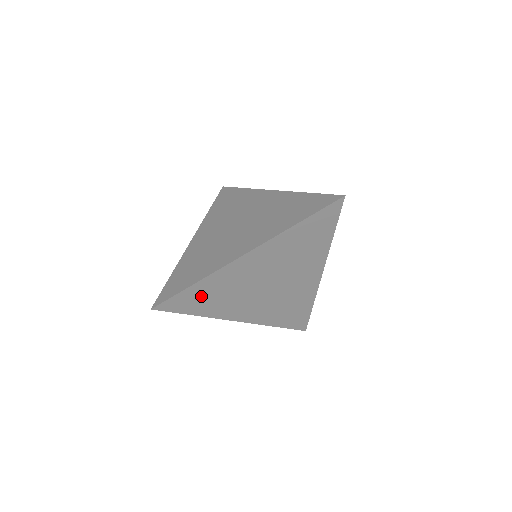
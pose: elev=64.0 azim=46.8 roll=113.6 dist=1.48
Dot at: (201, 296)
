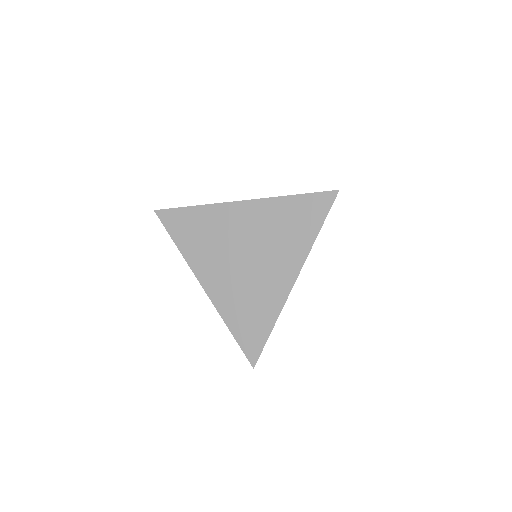
Dot at: (191, 225)
